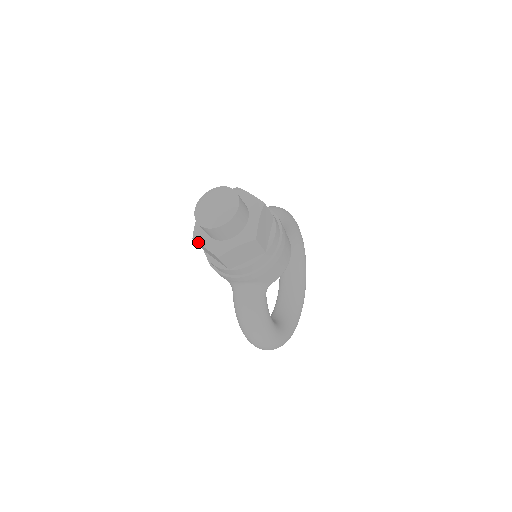
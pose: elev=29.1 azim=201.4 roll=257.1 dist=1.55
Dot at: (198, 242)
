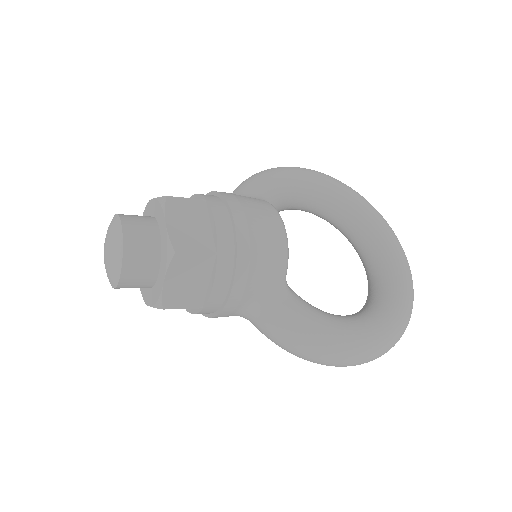
Dot at: occluded
